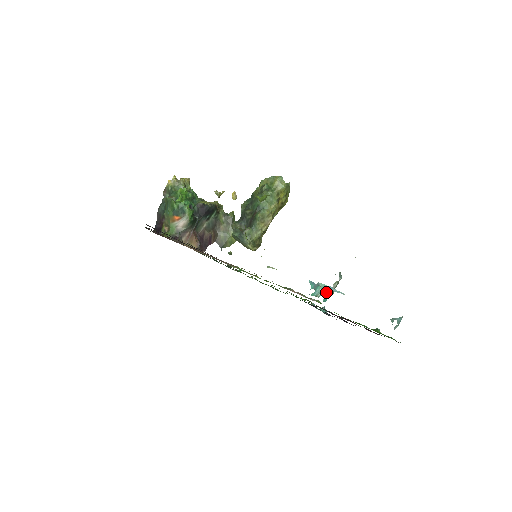
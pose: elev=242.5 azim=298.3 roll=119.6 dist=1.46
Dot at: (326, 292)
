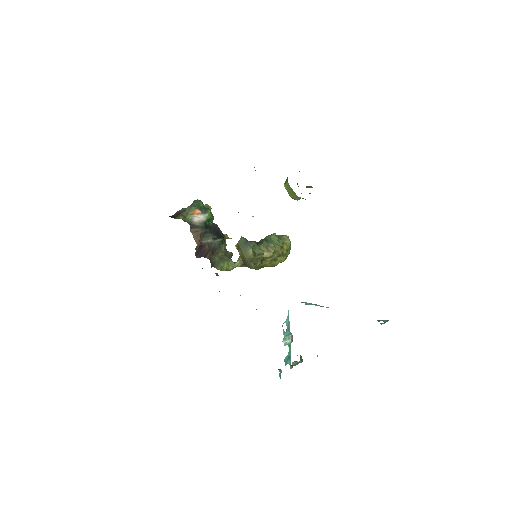
Dot at: (289, 353)
